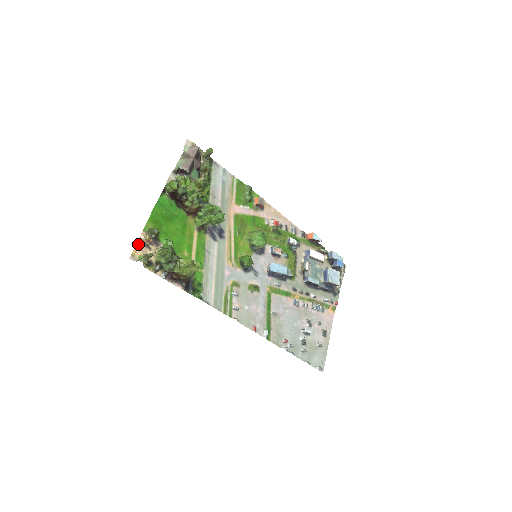
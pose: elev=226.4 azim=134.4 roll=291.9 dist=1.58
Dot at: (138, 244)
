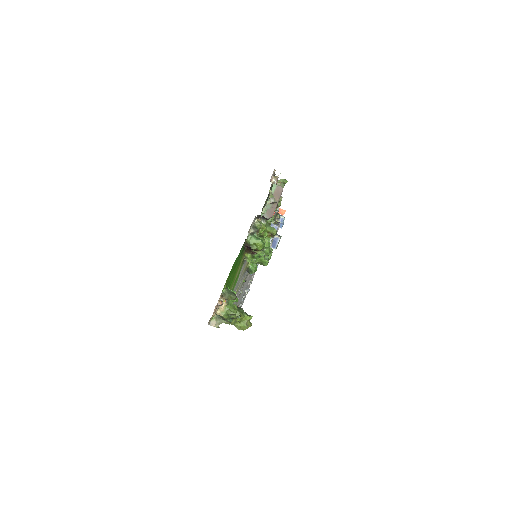
Dot at: (215, 308)
